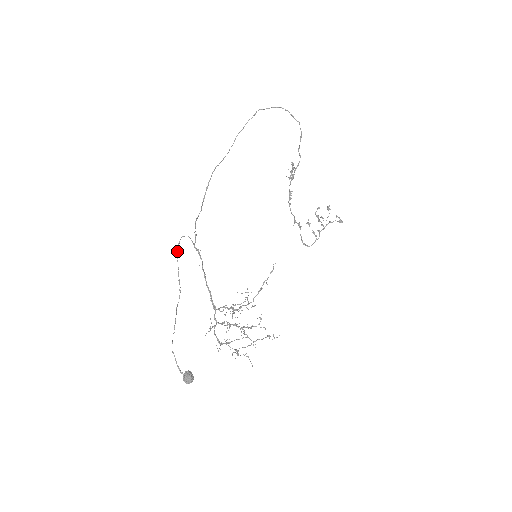
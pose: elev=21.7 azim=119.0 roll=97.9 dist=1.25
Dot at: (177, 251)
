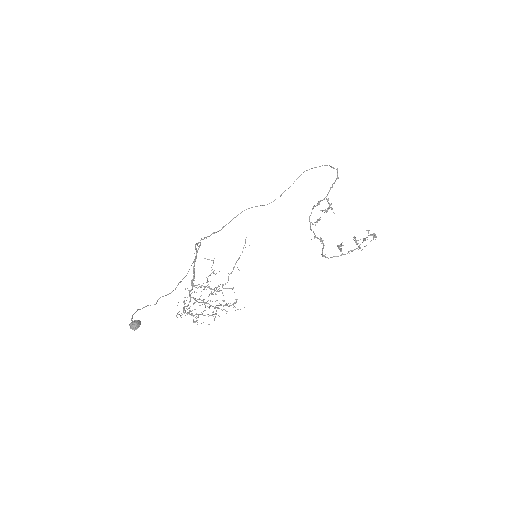
Dot at: occluded
